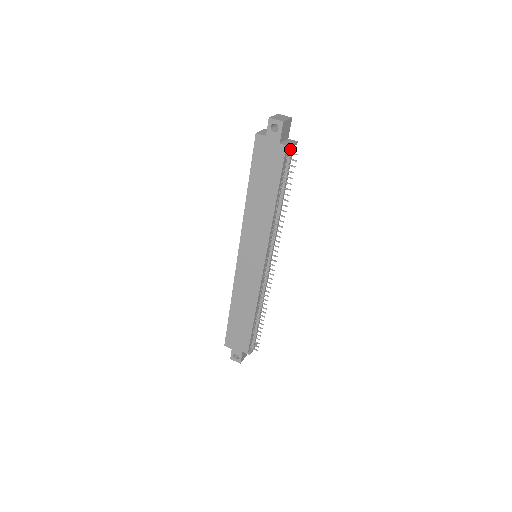
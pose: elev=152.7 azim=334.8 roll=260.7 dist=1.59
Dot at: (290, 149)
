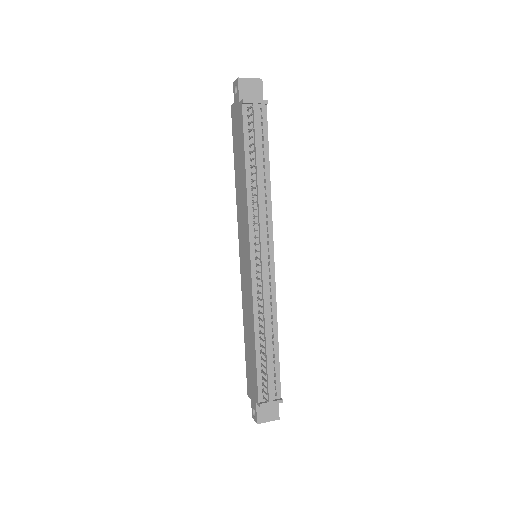
Dot at: (253, 107)
